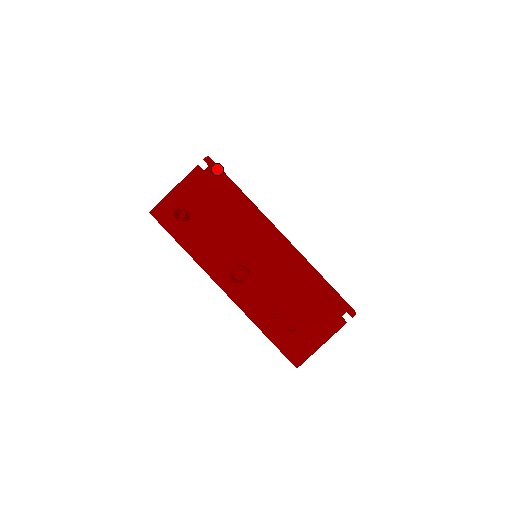
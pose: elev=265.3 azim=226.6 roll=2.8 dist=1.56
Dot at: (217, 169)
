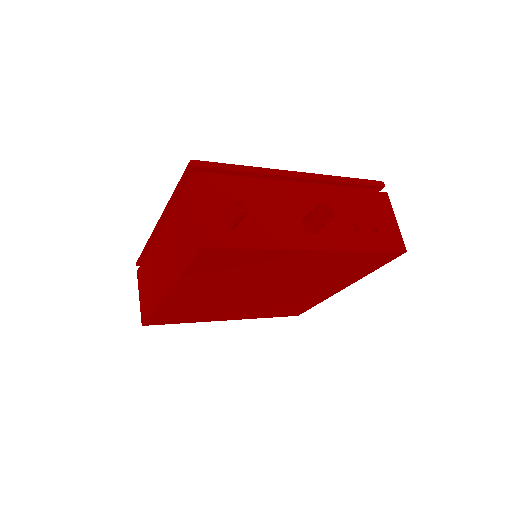
Dot at: (208, 164)
